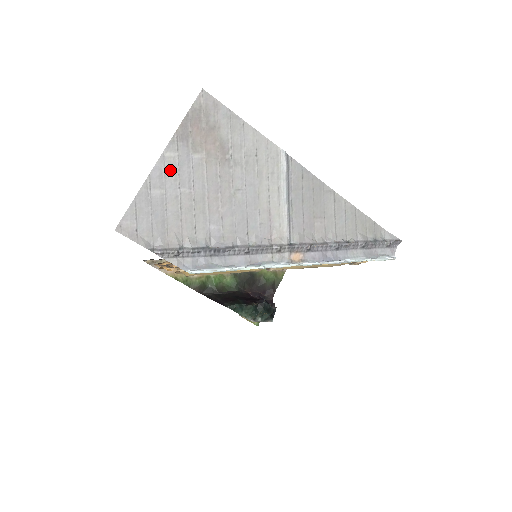
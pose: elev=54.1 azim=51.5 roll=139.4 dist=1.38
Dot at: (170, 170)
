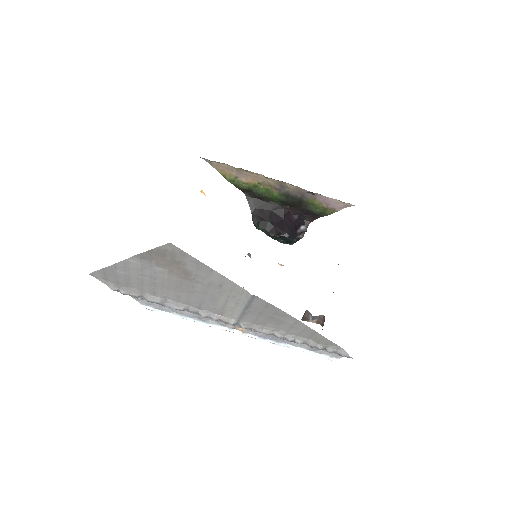
Dot at: (133, 267)
